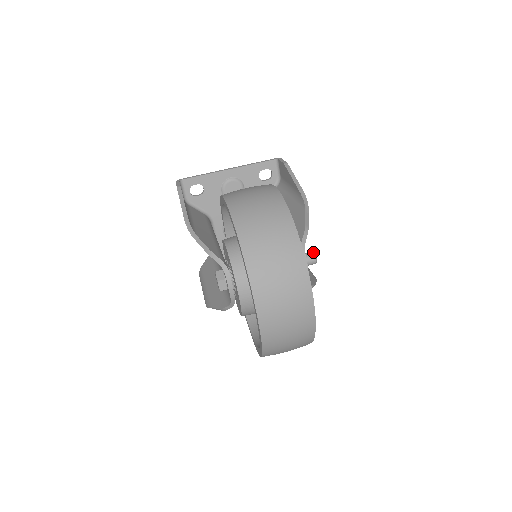
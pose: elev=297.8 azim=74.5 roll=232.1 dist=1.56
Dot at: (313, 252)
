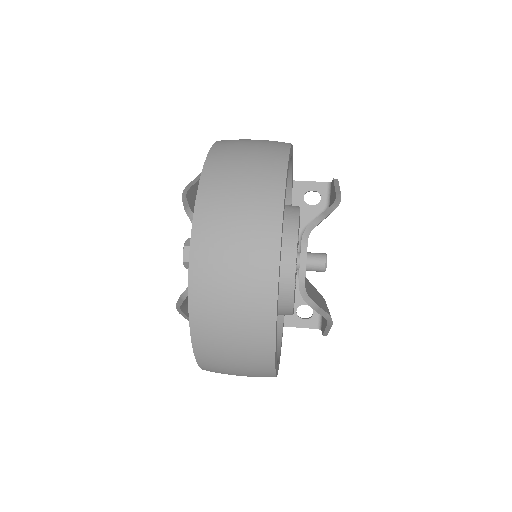
Dot at: (324, 253)
